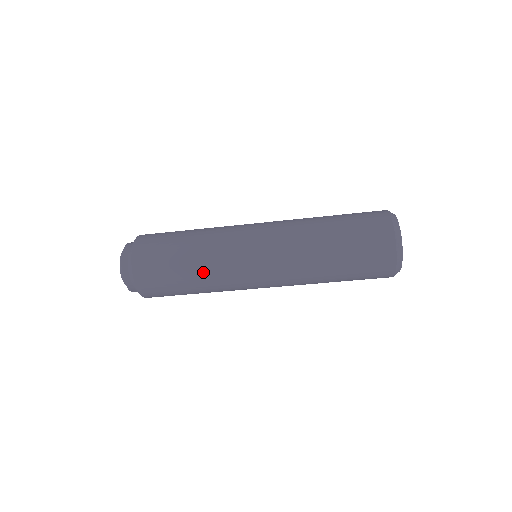
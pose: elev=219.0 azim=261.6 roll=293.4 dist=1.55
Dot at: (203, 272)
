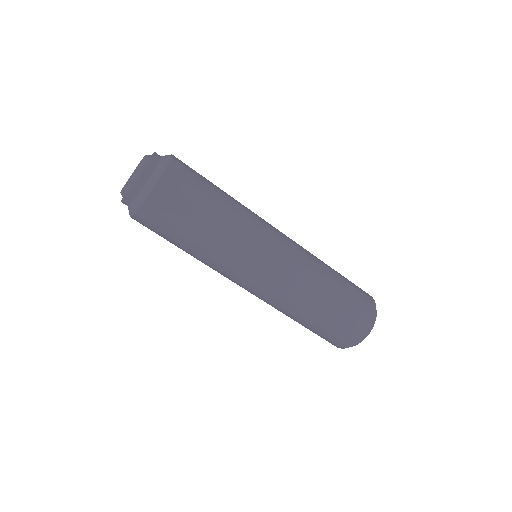
Dot at: (207, 253)
